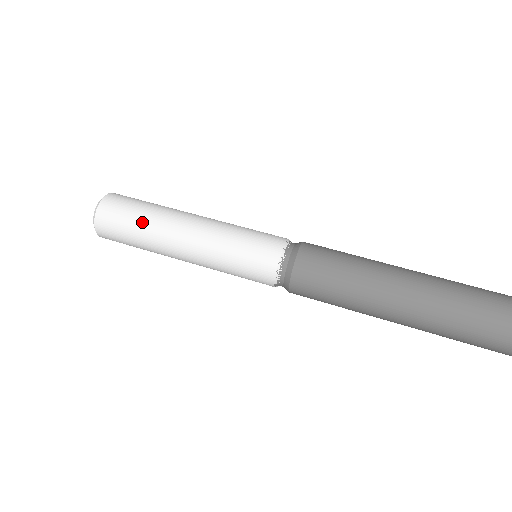
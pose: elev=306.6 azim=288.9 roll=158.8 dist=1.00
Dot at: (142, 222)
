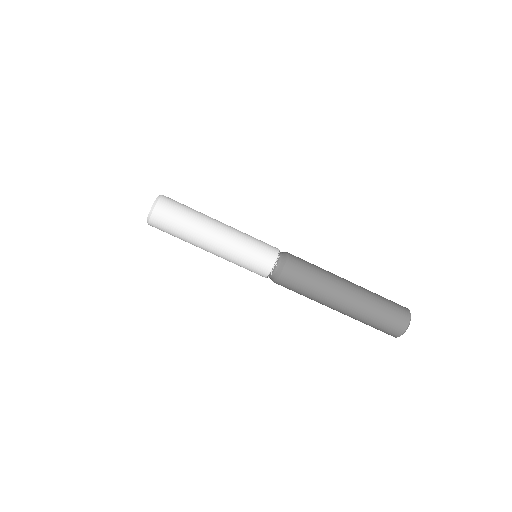
Dot at: occluded
